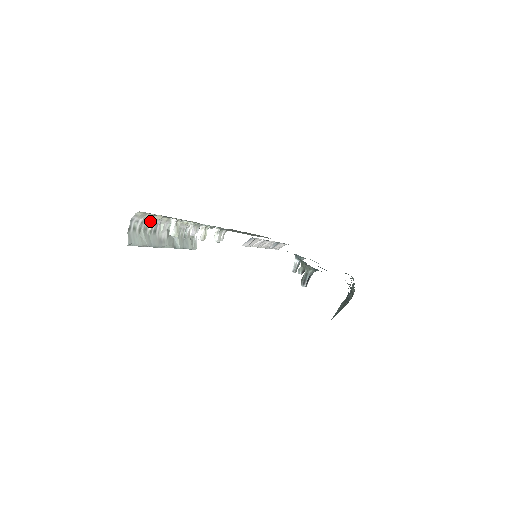
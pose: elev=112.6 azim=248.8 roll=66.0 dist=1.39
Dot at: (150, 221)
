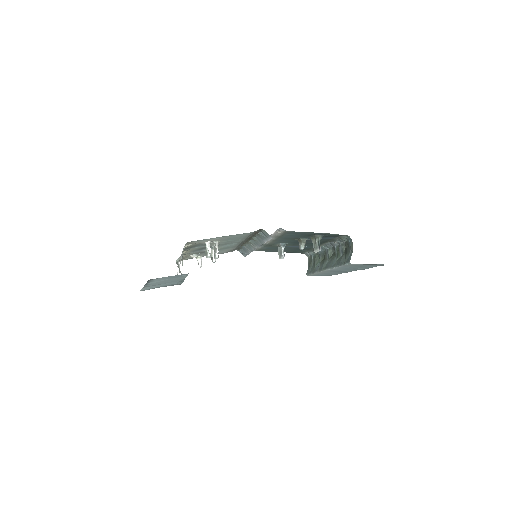
Dot at: occluded
